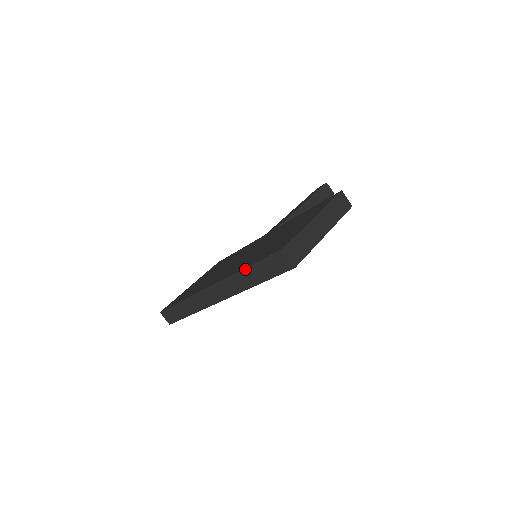
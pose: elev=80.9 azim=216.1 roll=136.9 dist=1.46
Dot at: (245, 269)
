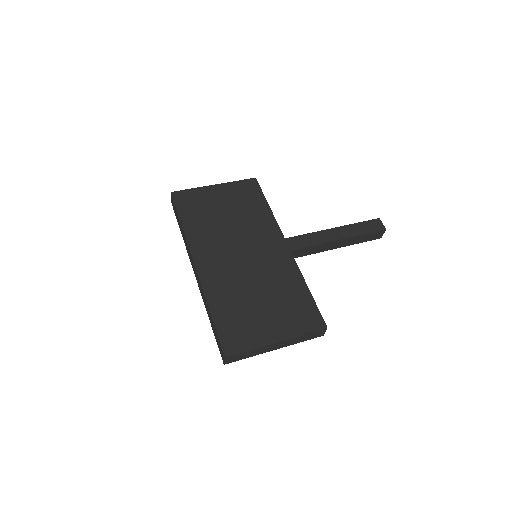
Dot at: (210, 313)
